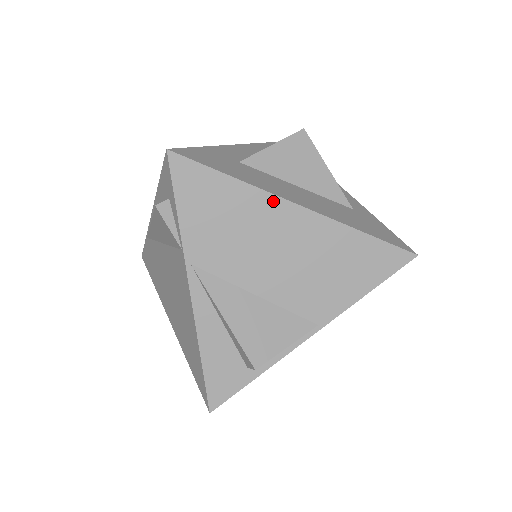
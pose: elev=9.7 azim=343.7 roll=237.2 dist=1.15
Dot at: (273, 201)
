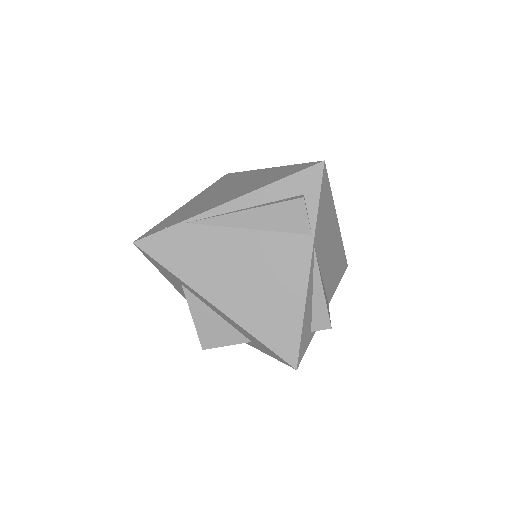
Dot at: (335, 215)
